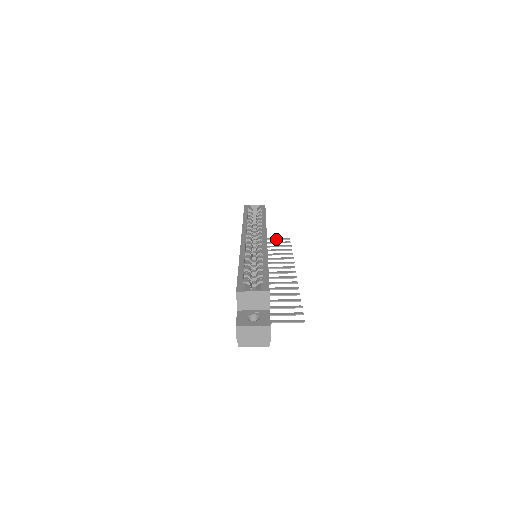
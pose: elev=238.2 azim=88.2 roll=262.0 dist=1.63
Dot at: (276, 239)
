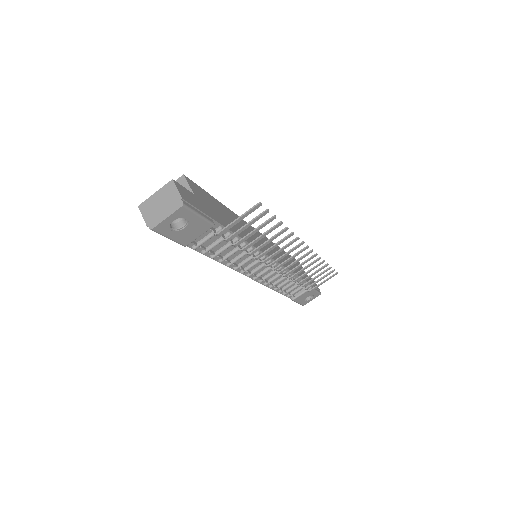
Dot at: (322, 282)
